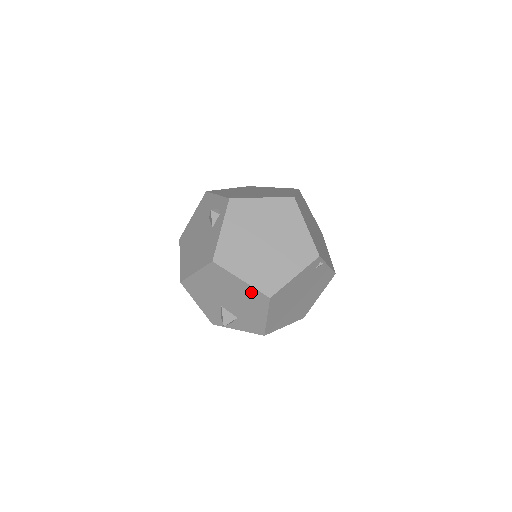
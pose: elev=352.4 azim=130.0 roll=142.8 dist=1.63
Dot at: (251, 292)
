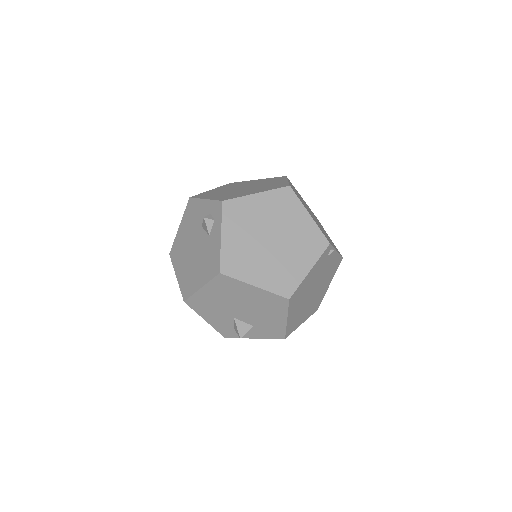
Dot at: (267, 297)
